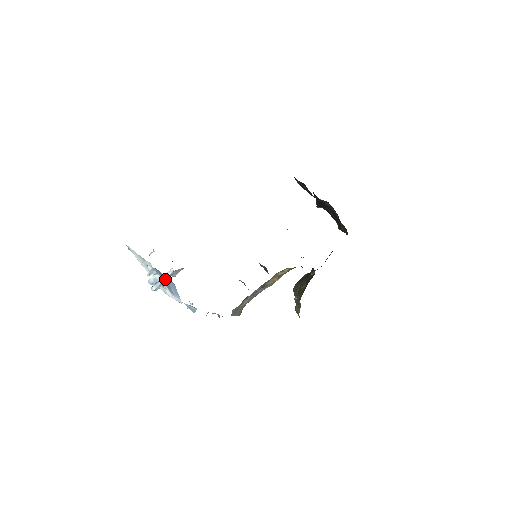
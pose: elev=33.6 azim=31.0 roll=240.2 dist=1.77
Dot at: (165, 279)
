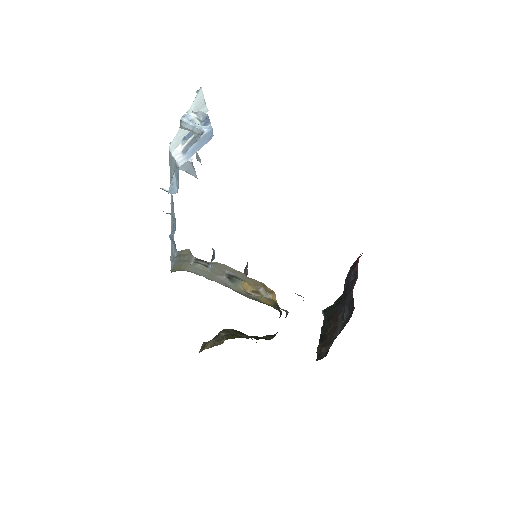
Dot at: (206, 129)
